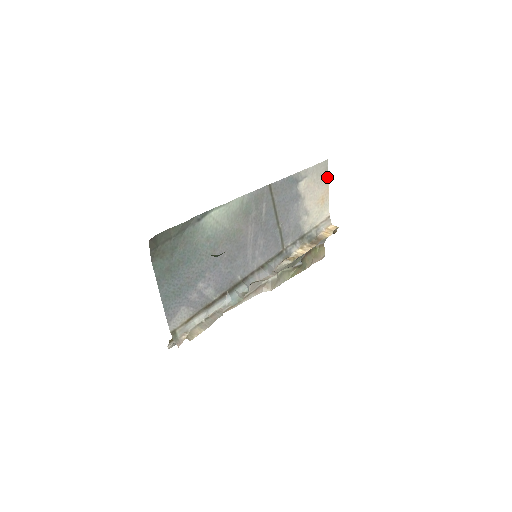
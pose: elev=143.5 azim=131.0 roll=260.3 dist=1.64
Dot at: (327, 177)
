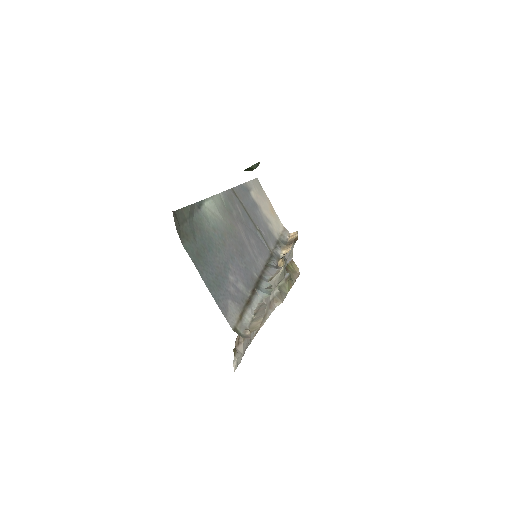
Dot at: (264, 193)
